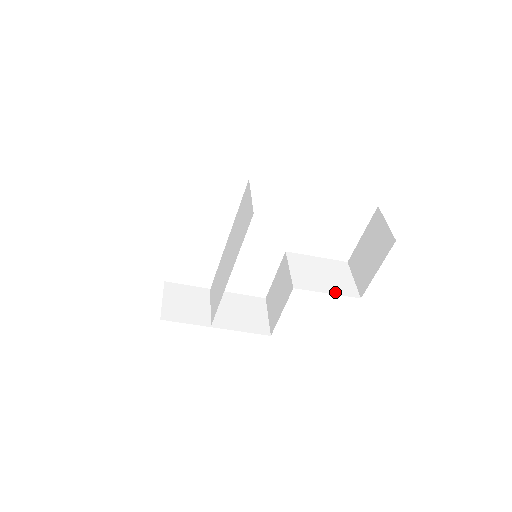
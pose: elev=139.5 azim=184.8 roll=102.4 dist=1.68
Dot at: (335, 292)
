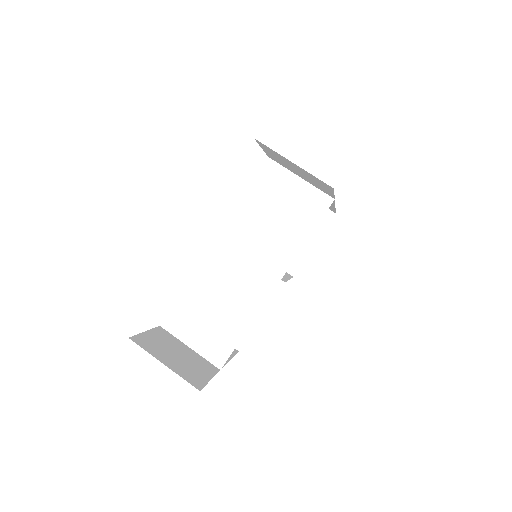
Dot at: (288, 277)
